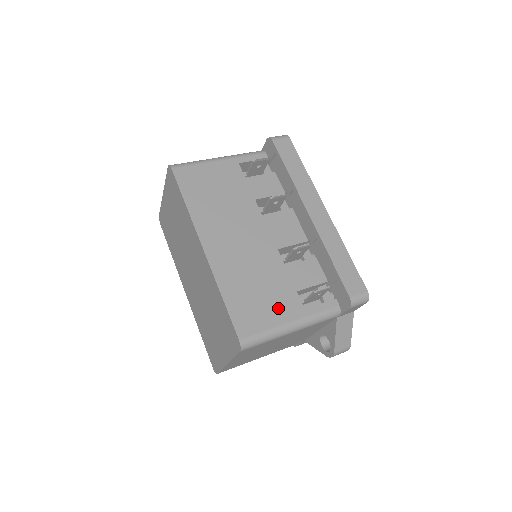
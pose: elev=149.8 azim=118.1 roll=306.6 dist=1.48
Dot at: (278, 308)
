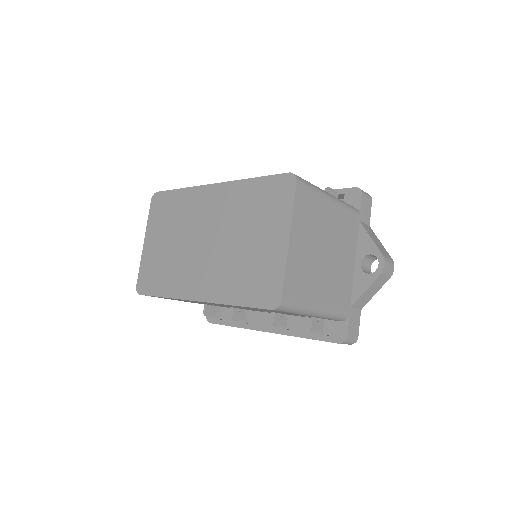
Dot at: occluded
